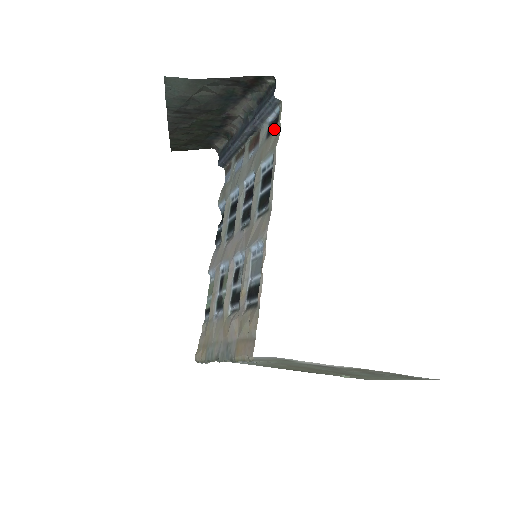
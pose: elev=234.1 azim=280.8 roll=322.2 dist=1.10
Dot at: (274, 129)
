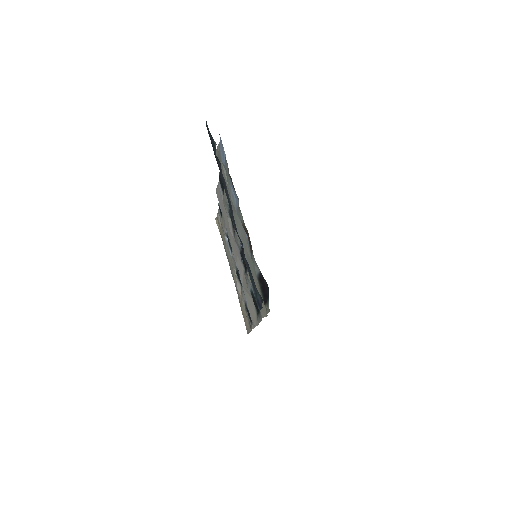
Dot at: (263, 299)
